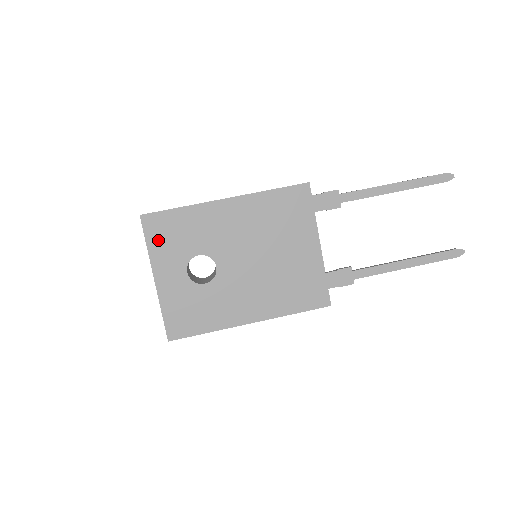
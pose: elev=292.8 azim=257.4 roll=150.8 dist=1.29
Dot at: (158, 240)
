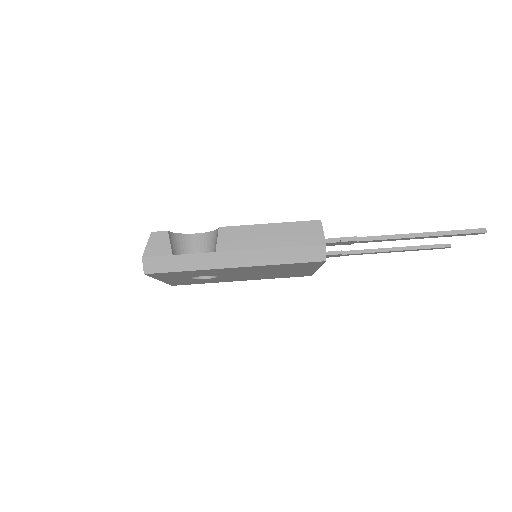
Dot at: (163, 276)
